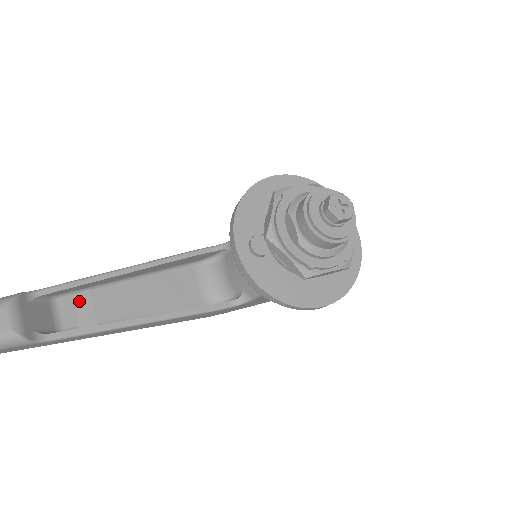
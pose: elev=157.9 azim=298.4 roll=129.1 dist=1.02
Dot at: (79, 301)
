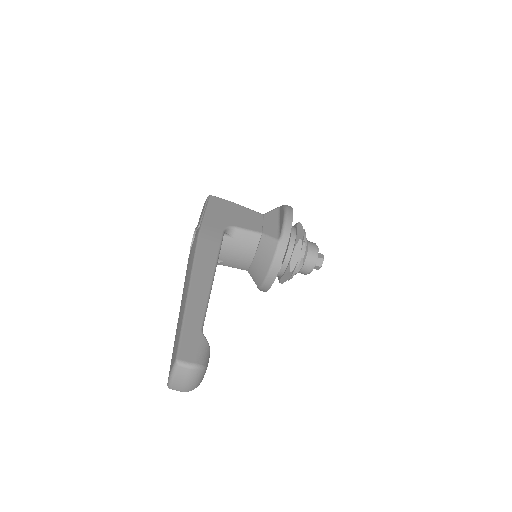
Dot at: occluded
